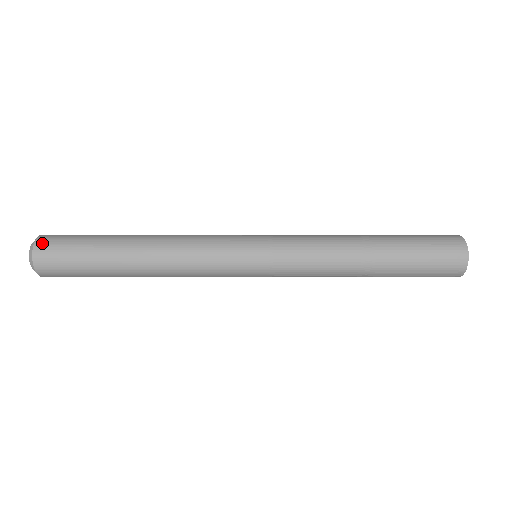
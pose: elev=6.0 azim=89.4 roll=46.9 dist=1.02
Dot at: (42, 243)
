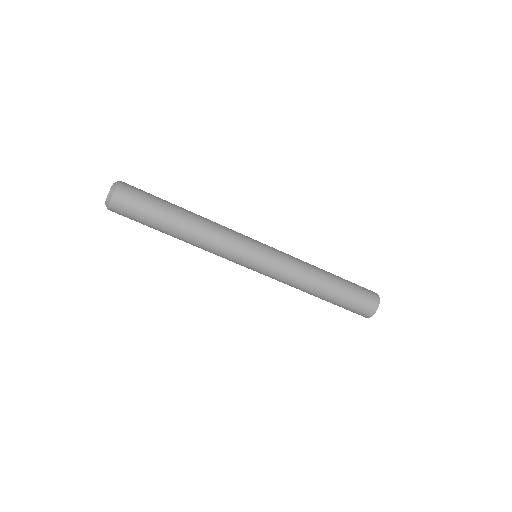
Dot at: (126, 183)
